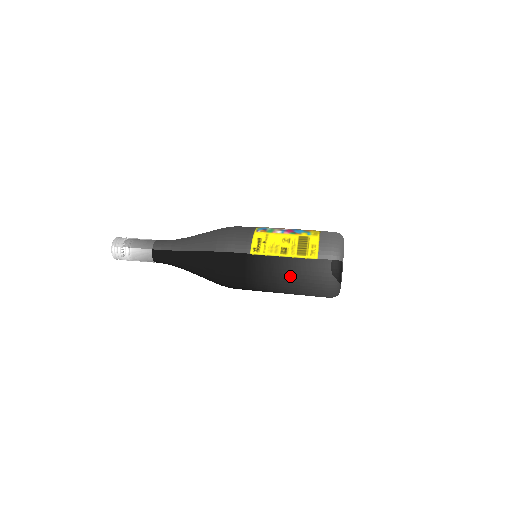
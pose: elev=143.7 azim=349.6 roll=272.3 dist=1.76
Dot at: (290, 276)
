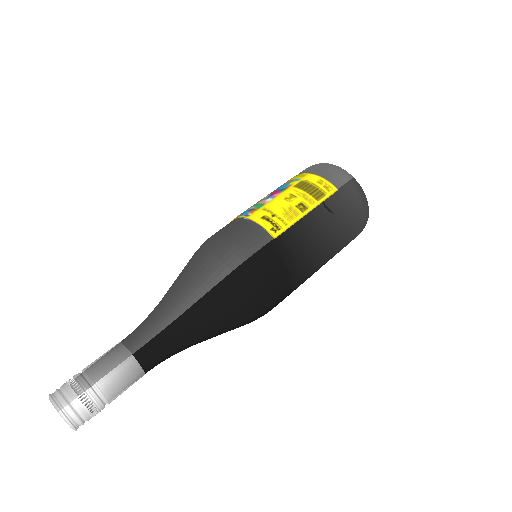
Dot at: (329, 230)
